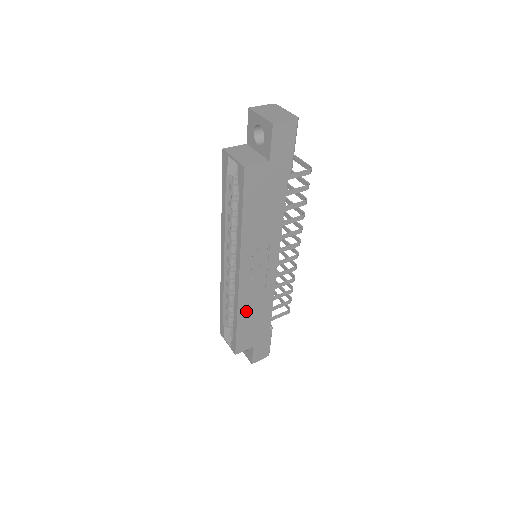
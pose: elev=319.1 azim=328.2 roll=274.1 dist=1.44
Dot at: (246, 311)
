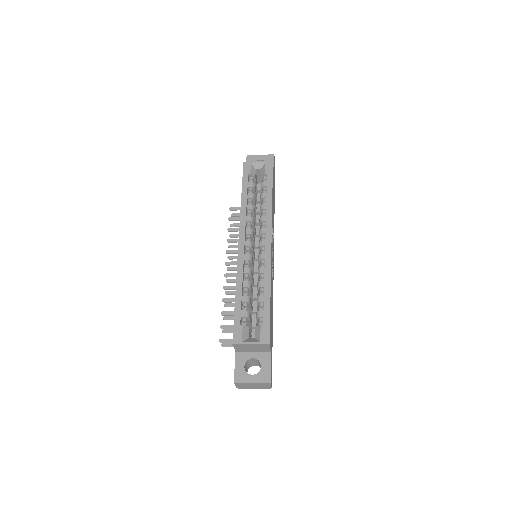
Dot at: (271, 289)
